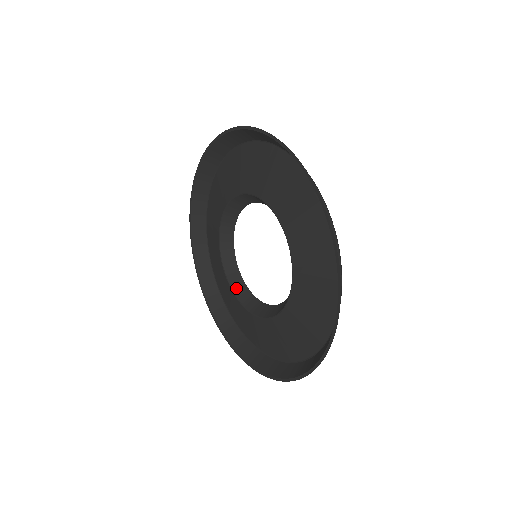
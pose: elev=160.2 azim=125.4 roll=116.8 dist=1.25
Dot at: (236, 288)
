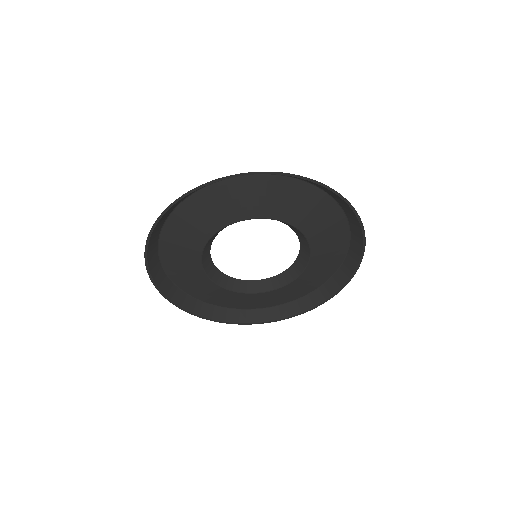
Dot at: (206, 264)
